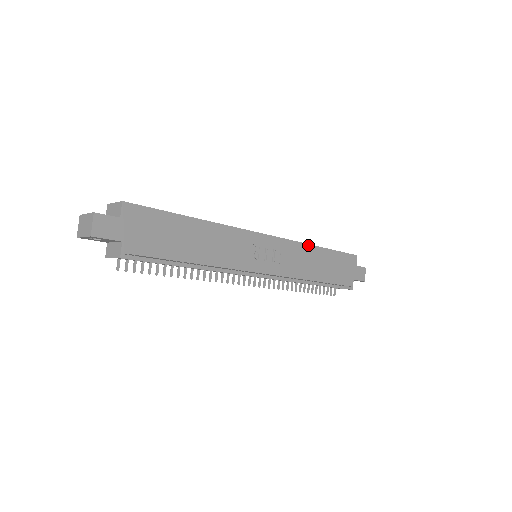
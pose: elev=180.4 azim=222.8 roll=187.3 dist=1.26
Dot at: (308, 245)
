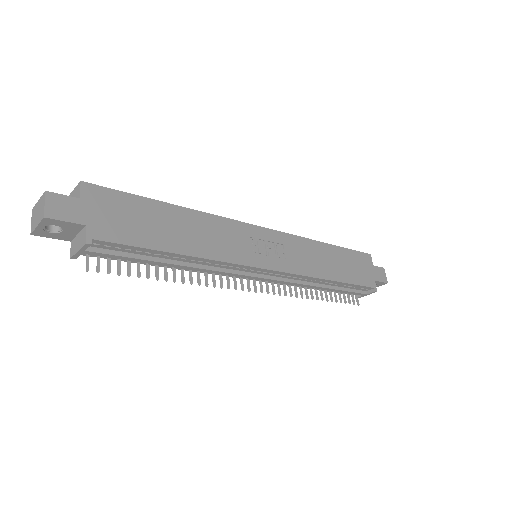
Dot at: (313, 241)
